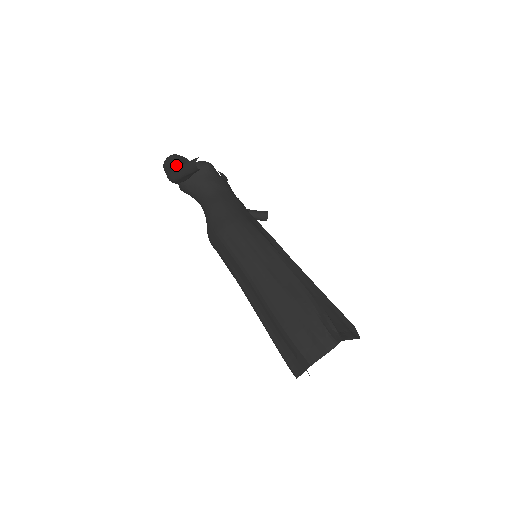
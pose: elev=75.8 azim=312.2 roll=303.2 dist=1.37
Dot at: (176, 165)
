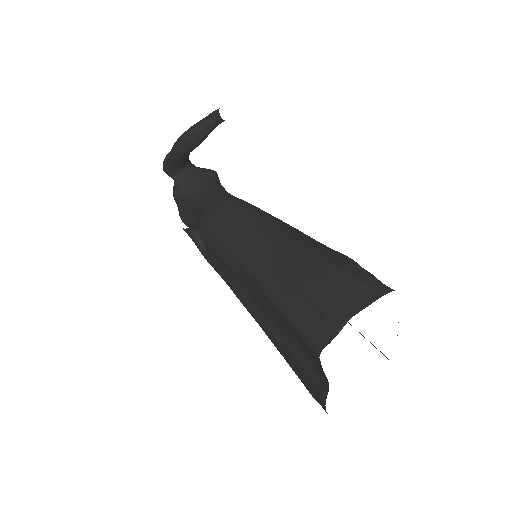
Dot at: occluded
